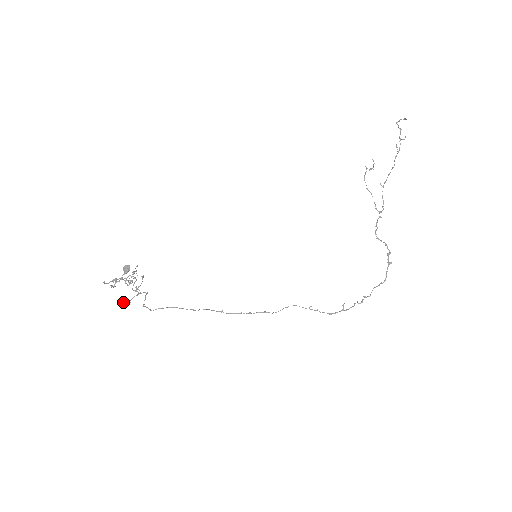
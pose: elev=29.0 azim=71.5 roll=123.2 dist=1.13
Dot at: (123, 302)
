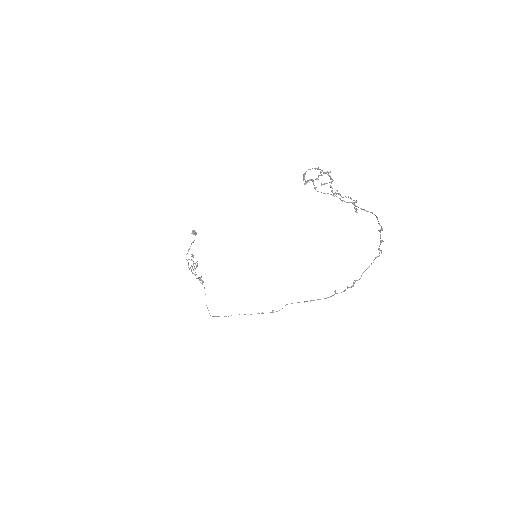
Dot at: occluded
